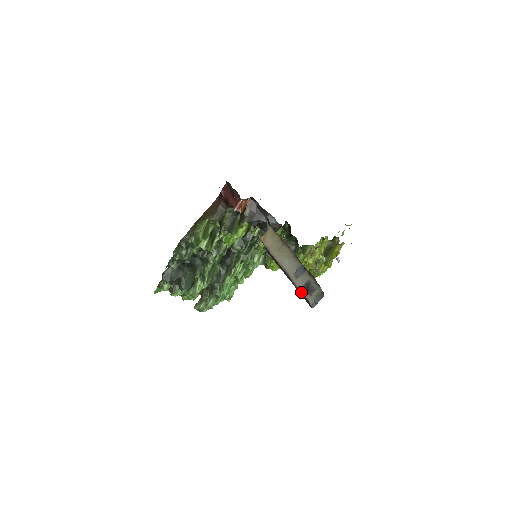
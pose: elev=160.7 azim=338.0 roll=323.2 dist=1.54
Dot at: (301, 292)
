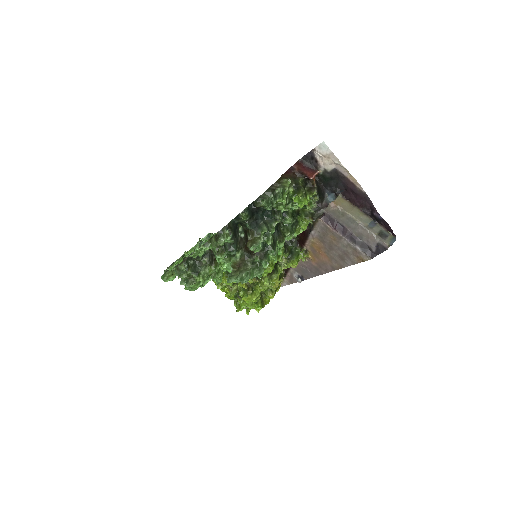
Dot at: (378, 237)
